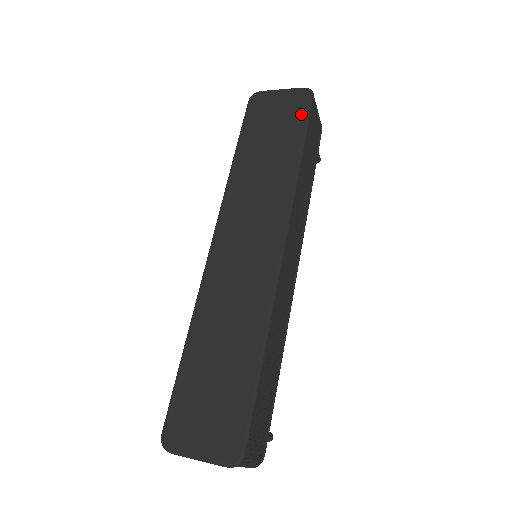
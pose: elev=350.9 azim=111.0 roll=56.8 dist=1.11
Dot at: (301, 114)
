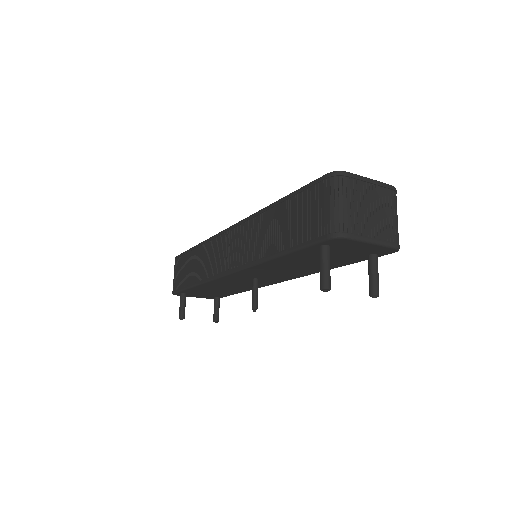
Dot at: occluded
